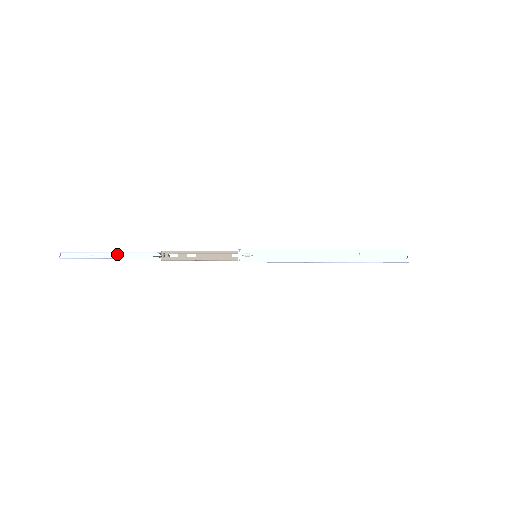
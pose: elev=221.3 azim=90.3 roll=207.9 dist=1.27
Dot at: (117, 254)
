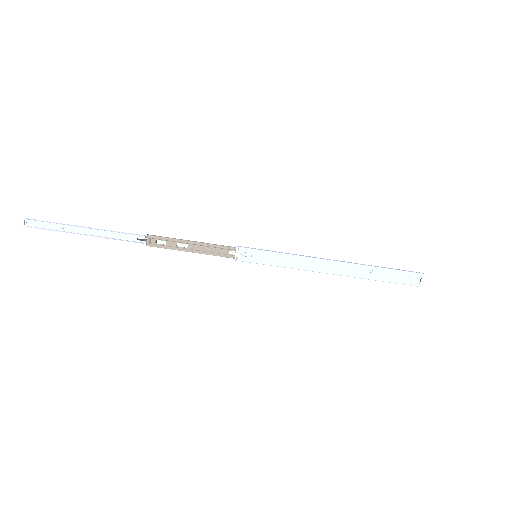
Dot at: (94, 230)
